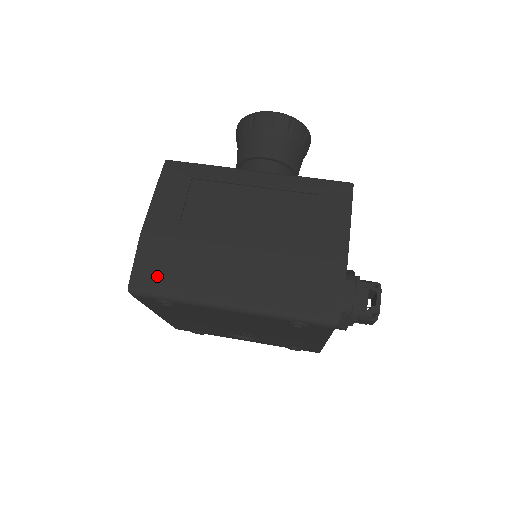
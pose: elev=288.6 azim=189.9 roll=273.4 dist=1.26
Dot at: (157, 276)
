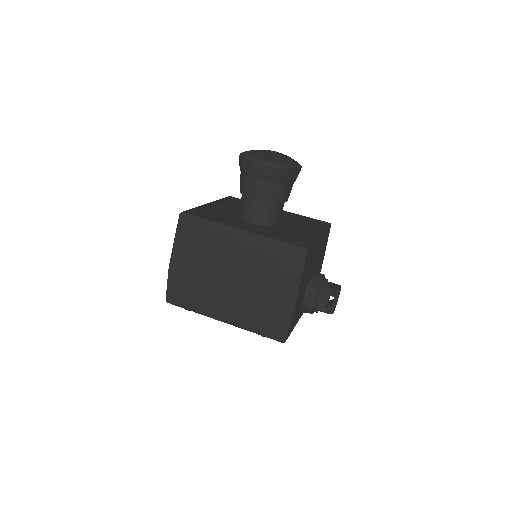
Dot at: (181, 297)
